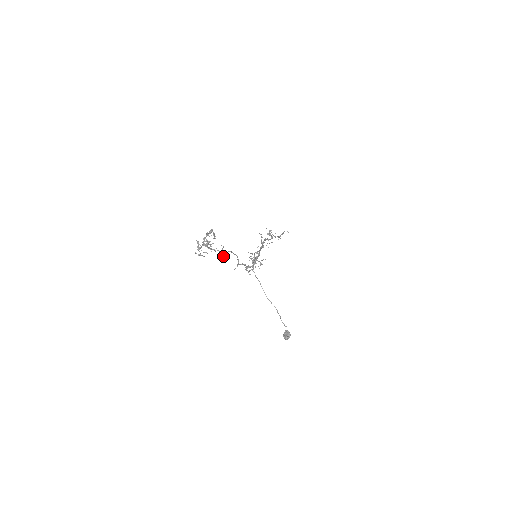
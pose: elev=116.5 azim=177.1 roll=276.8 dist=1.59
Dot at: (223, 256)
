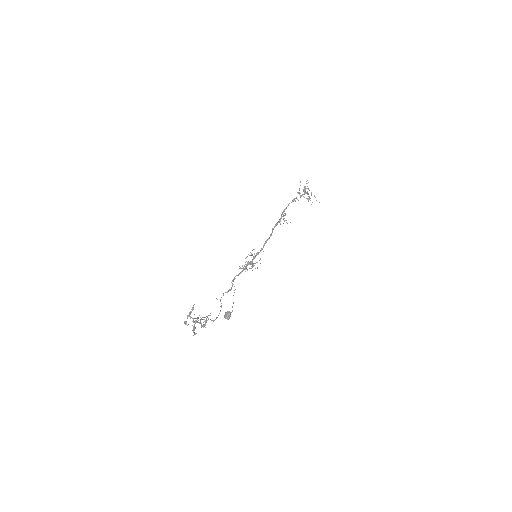
Dot at: (205, 321)
